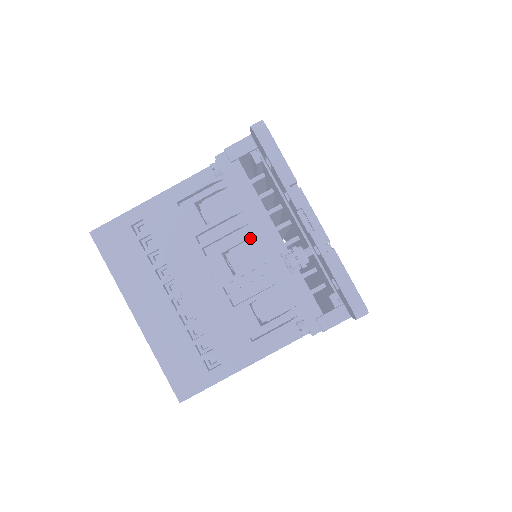
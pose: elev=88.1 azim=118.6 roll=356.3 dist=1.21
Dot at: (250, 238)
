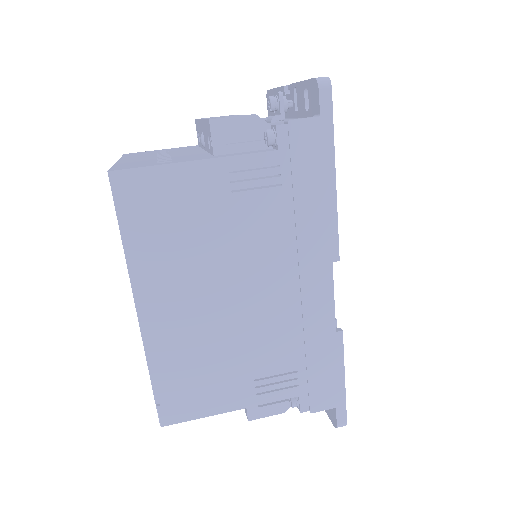
Dot at: occluded
